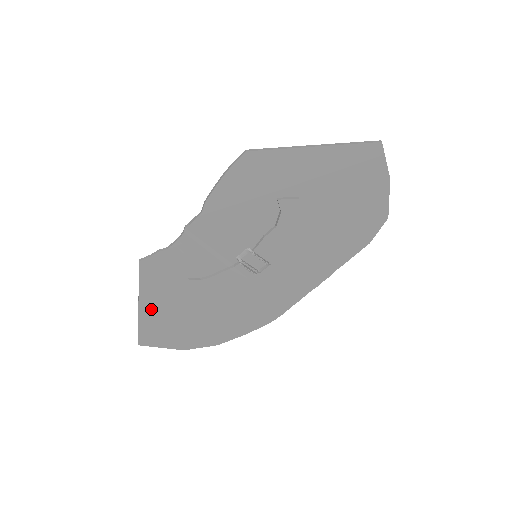
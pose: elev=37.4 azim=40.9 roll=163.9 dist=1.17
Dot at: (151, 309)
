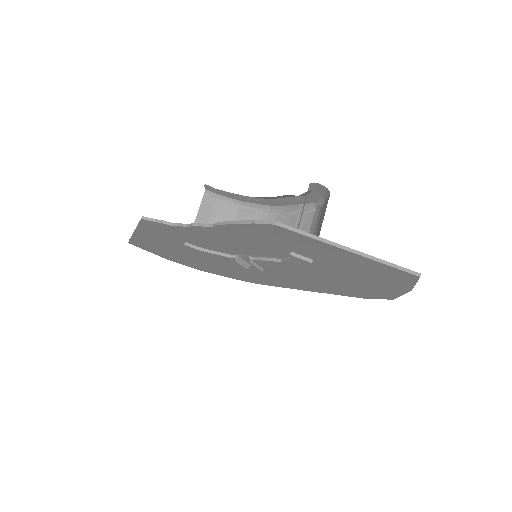
Dot at: (145, 237)
